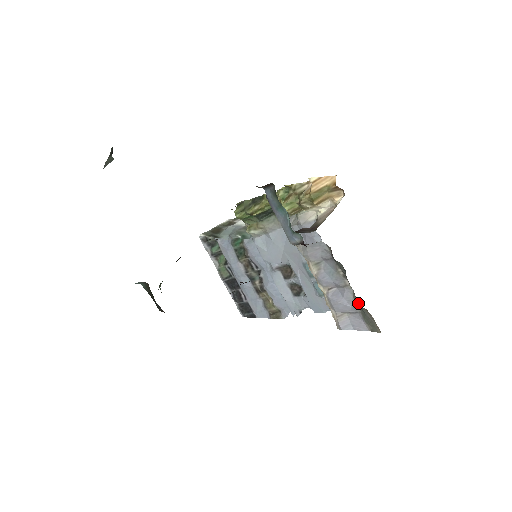
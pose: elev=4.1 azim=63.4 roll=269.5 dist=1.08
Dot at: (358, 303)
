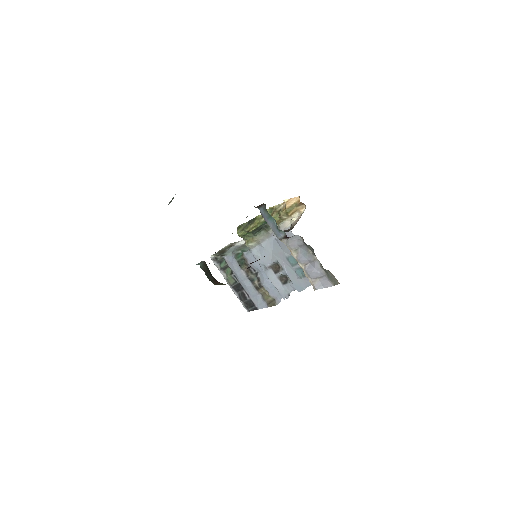
Dot at: occluded
